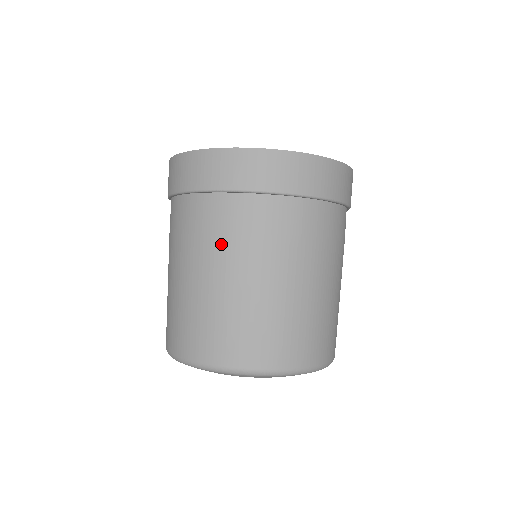
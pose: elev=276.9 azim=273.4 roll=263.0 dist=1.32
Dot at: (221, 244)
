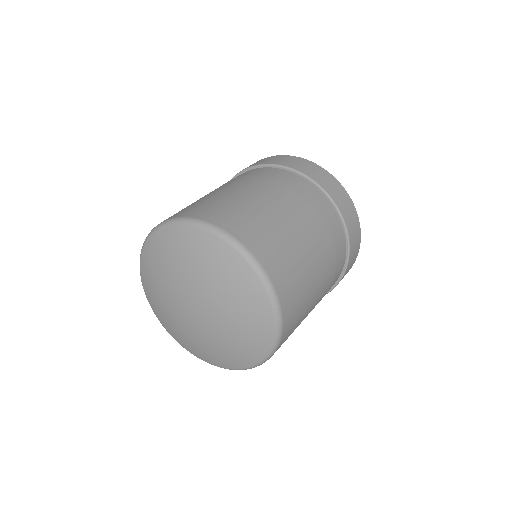
Dot at: (269, 183)
